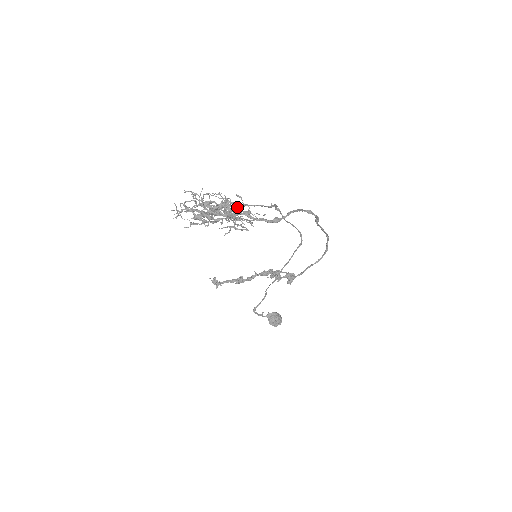
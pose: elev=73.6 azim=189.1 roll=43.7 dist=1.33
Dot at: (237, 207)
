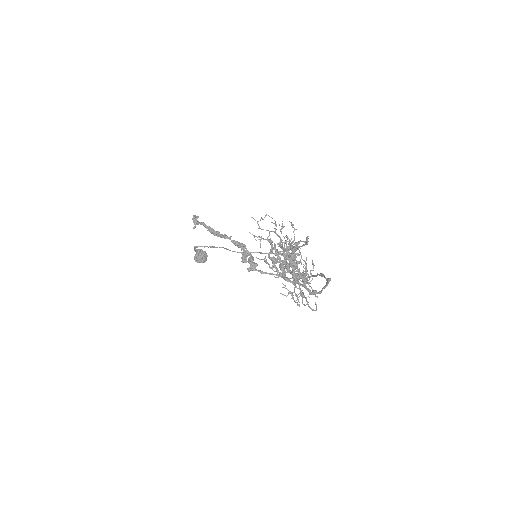
Dot at: occluded
